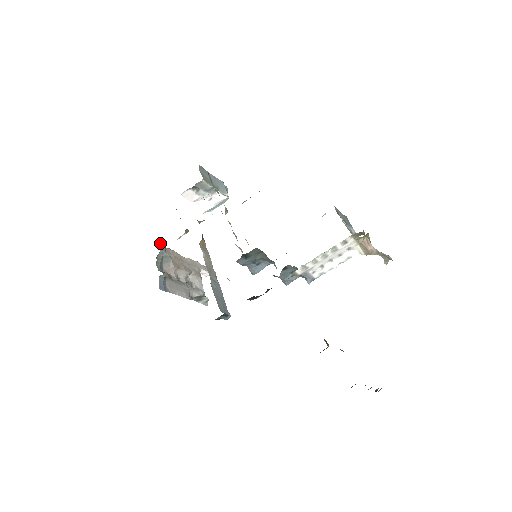
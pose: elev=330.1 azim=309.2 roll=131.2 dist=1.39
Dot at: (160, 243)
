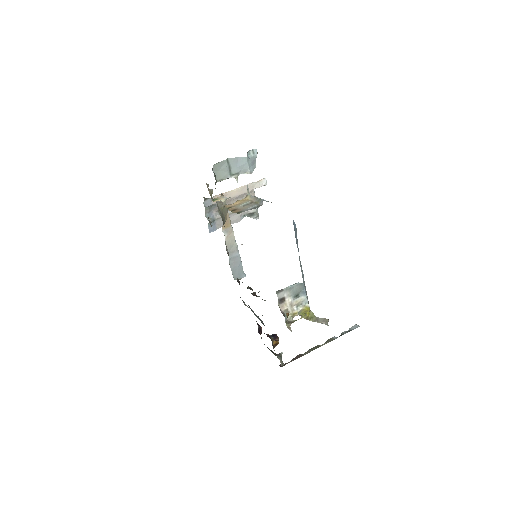
Dot at: (205, 200)
